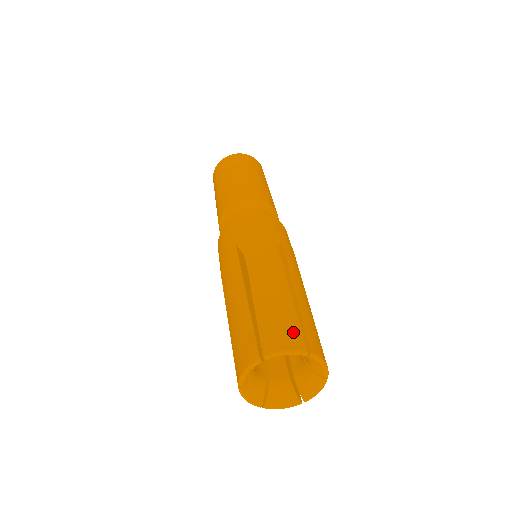
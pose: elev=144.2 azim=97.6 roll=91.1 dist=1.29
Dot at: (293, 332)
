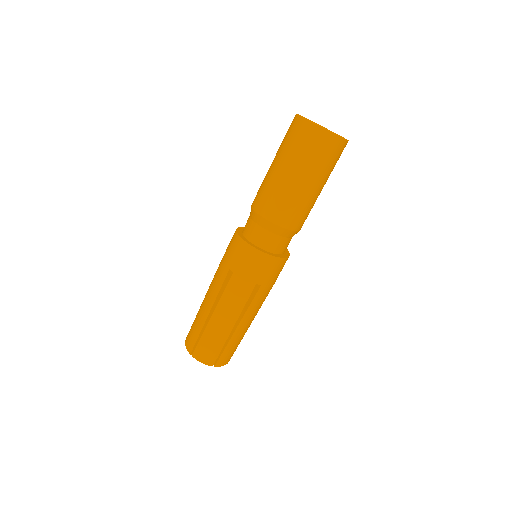
Dot at: (212, 355)
